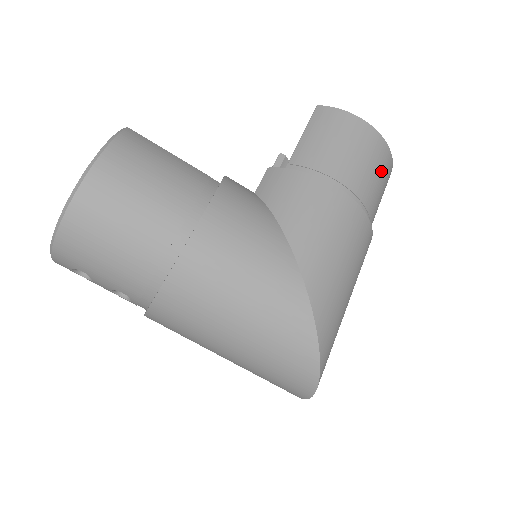
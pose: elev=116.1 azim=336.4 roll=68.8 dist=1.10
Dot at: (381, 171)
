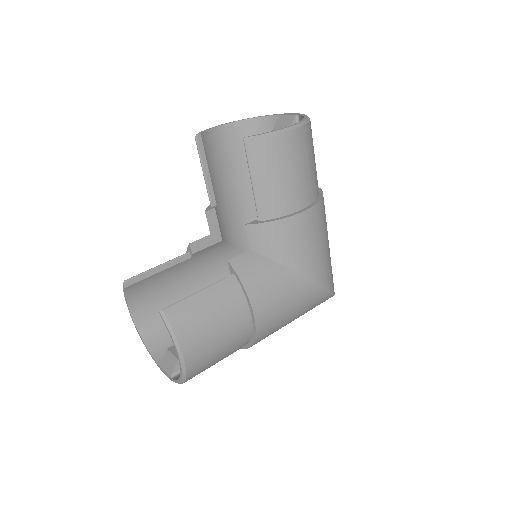
Dot at: (312, 148)
